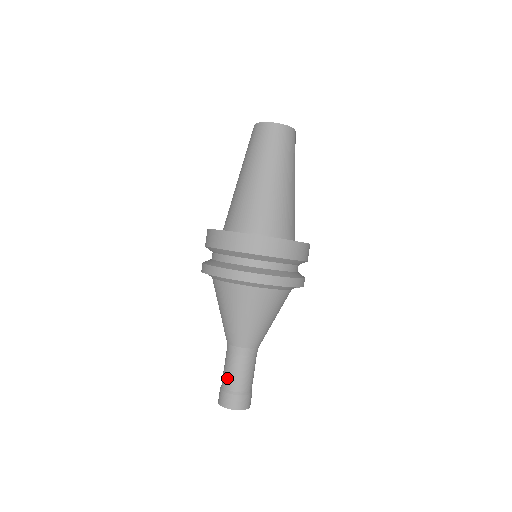
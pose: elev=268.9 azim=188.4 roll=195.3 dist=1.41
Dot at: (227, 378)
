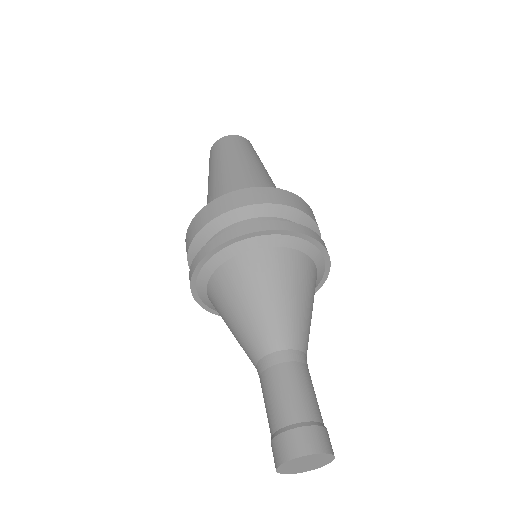
Dot at: (270, 413)
